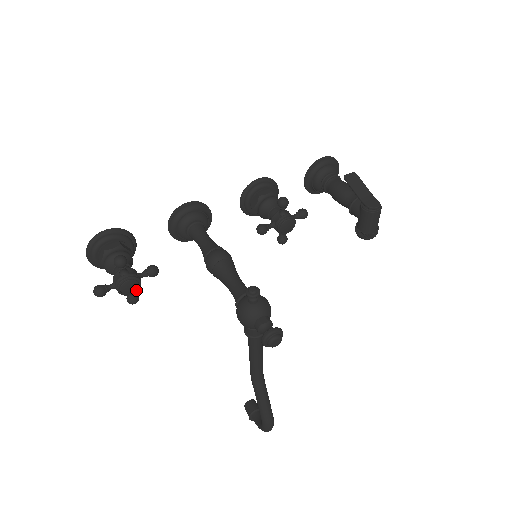
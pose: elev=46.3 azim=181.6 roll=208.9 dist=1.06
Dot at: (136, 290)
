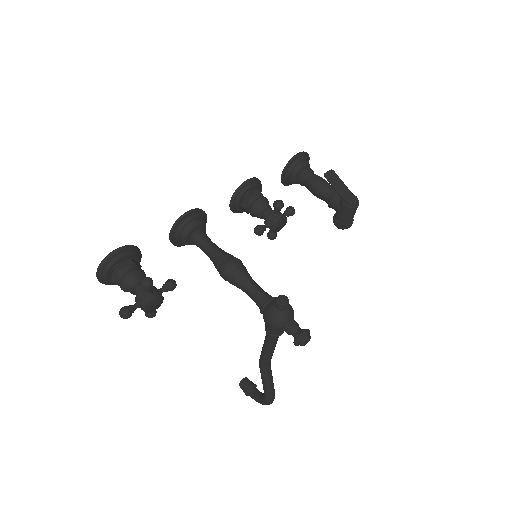
Dot at: (159, 306)
